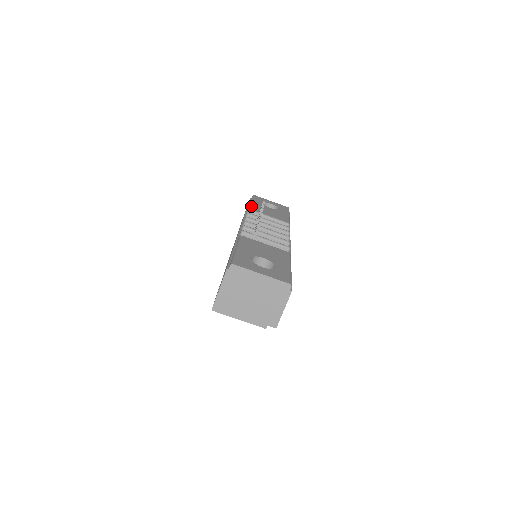
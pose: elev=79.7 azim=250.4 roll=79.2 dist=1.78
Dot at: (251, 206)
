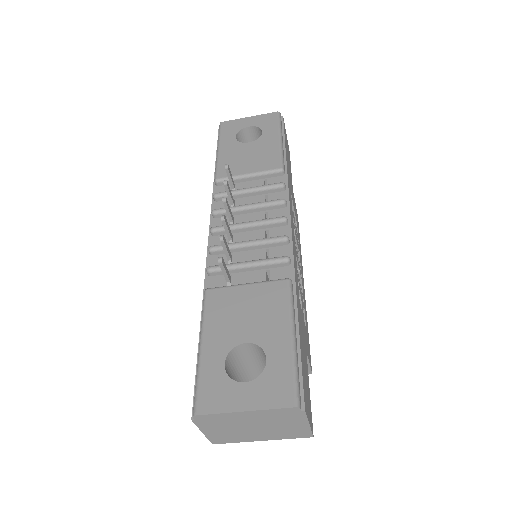
Dot at: (217, 167)
